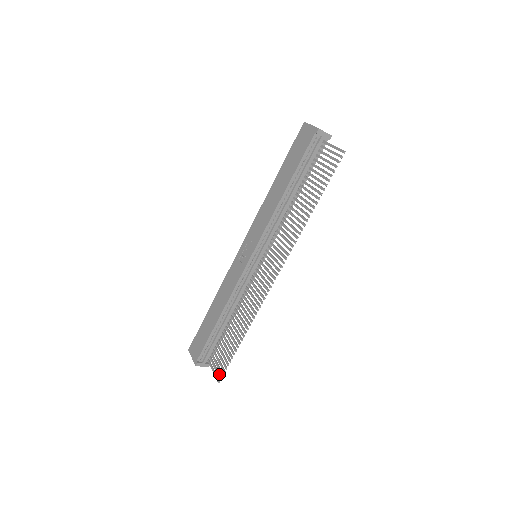
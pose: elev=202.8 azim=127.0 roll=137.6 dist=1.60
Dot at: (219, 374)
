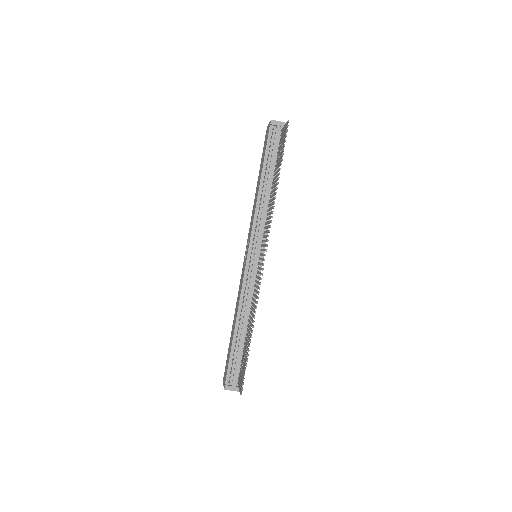
Dot at: (241, 386)
